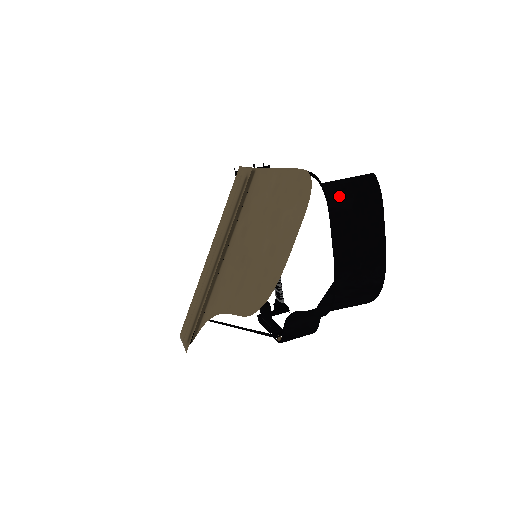
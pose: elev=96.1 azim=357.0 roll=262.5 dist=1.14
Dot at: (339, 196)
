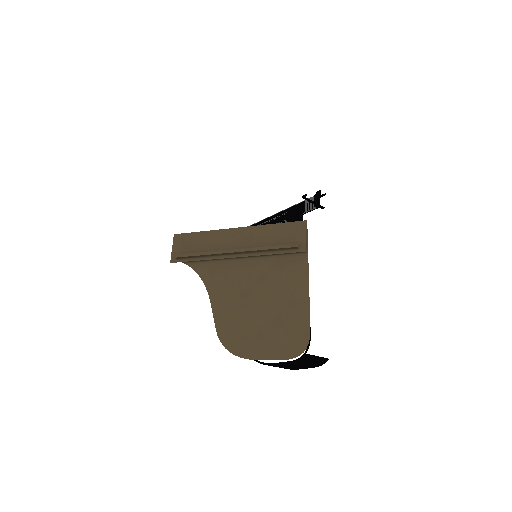
Dot at: (305, 361)
